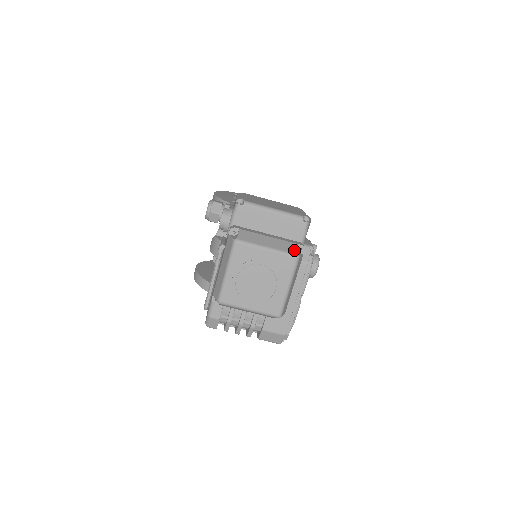
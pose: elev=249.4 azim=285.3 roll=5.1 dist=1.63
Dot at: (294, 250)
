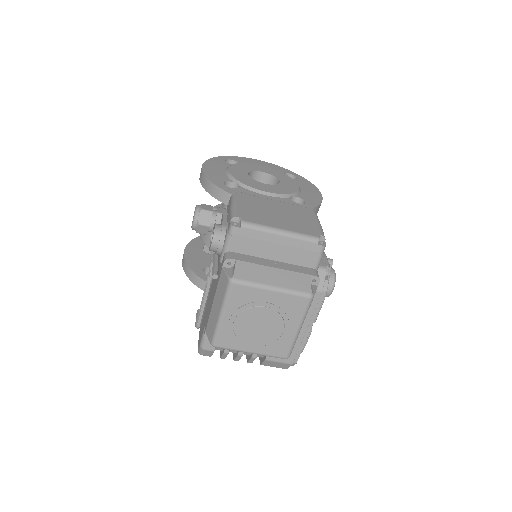
Dot at: (307, 286)
